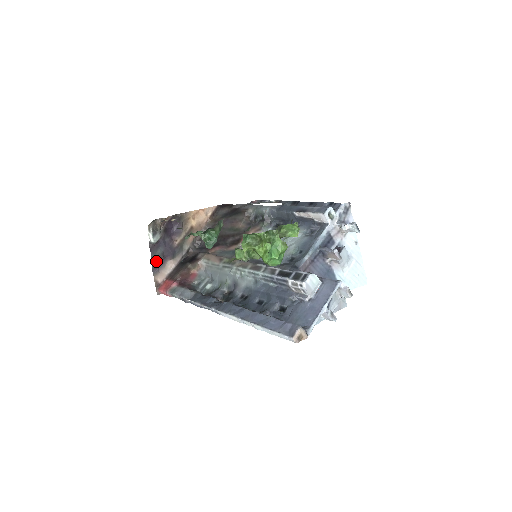
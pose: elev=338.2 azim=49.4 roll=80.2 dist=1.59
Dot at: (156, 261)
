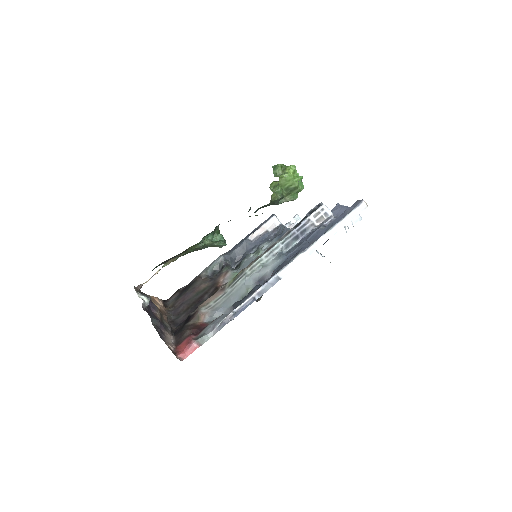
Dot at: (156, 328)
